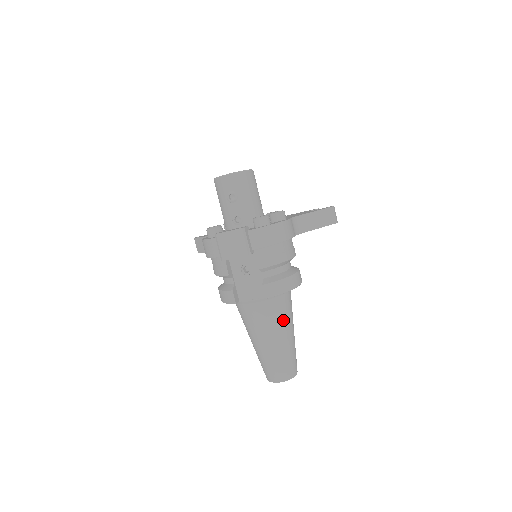
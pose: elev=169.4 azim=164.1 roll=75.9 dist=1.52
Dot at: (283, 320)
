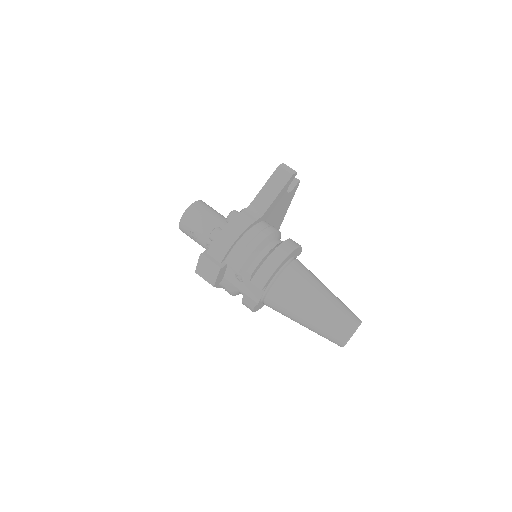
Dot at: (299, 292)
